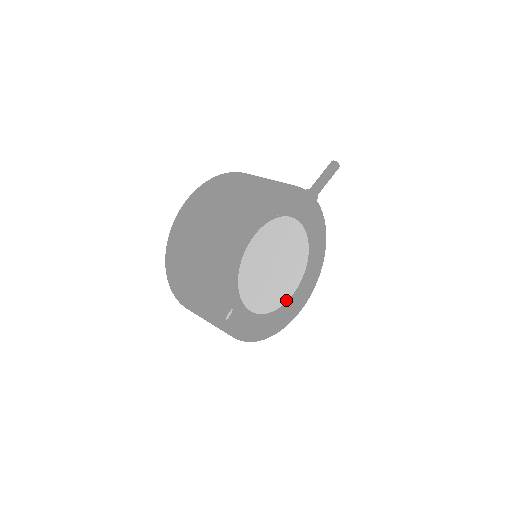
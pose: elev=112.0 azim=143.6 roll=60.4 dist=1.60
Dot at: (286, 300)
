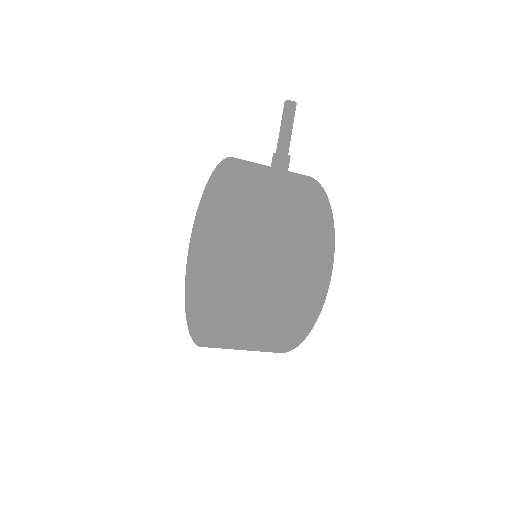
Dot at: occluded
